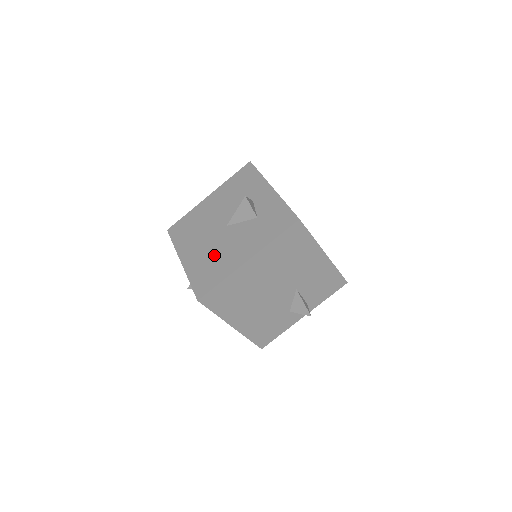
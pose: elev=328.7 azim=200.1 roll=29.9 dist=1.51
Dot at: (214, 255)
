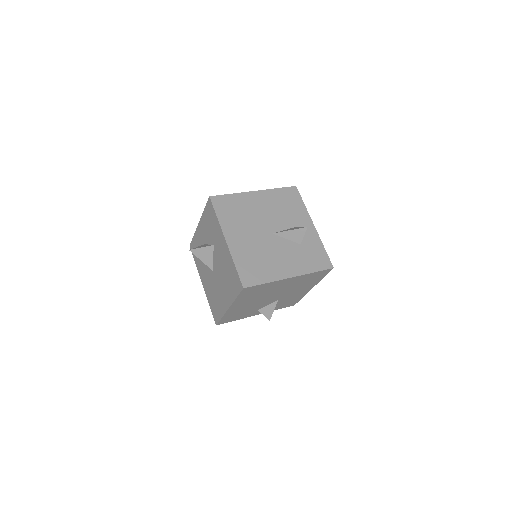
Dot at: (261, 254)
